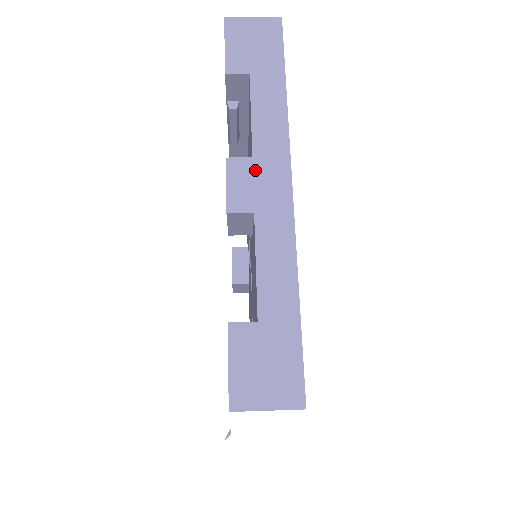
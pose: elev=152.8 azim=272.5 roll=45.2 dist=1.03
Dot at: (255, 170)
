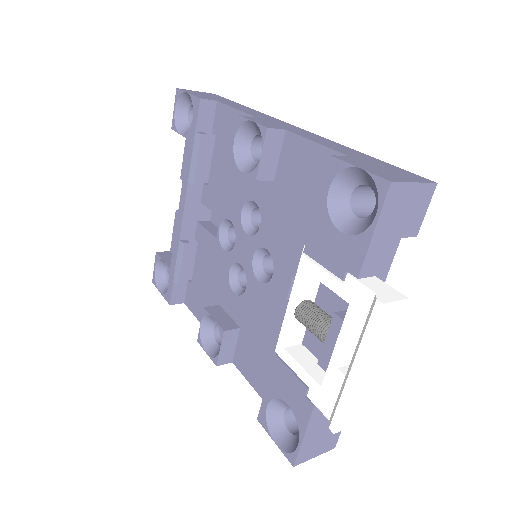
Dot at: (265, 120)
